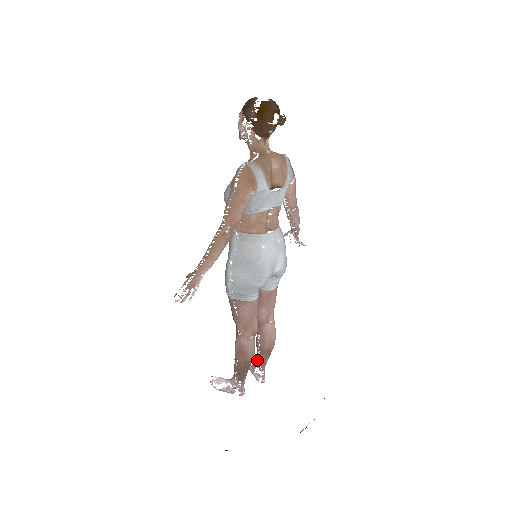
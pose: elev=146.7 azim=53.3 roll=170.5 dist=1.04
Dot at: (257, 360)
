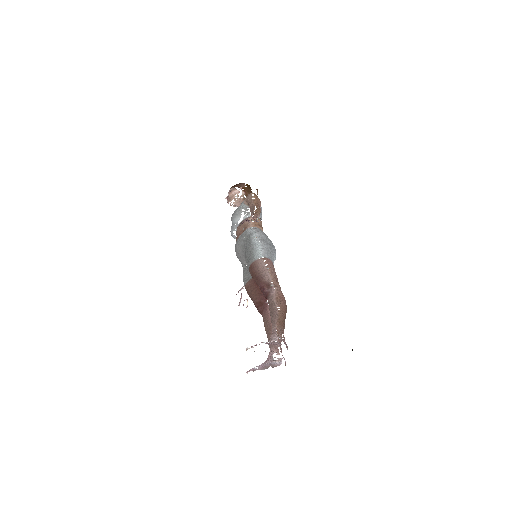
Dot at: (273, 345)
